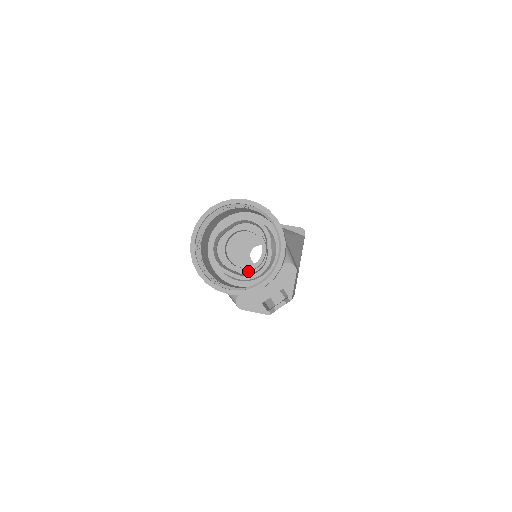
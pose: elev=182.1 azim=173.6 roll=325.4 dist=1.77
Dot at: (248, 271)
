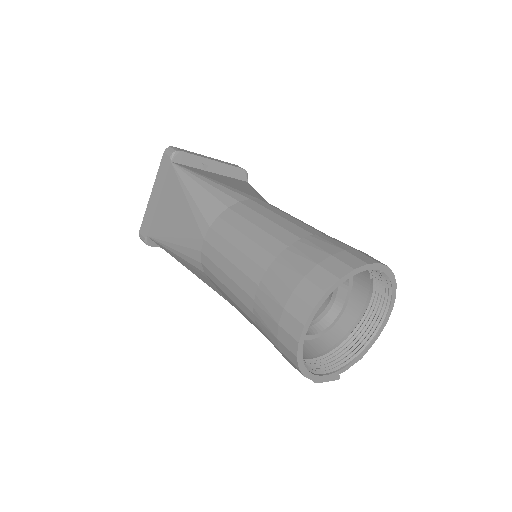
Dot at: occluded
